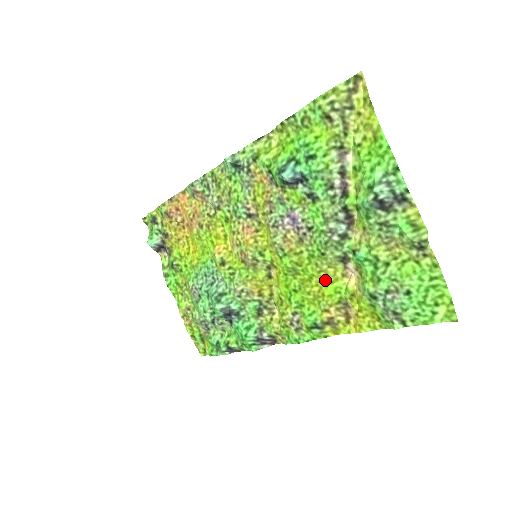
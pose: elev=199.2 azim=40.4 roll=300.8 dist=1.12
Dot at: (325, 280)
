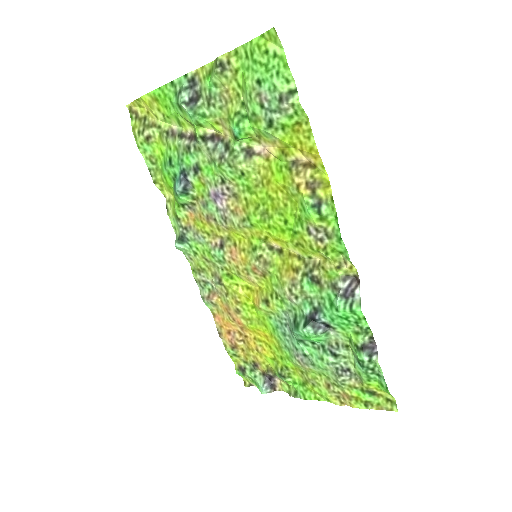
Dot at: (270, 181)
